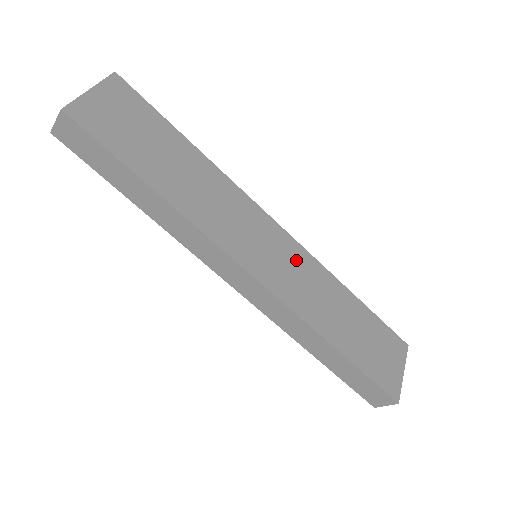
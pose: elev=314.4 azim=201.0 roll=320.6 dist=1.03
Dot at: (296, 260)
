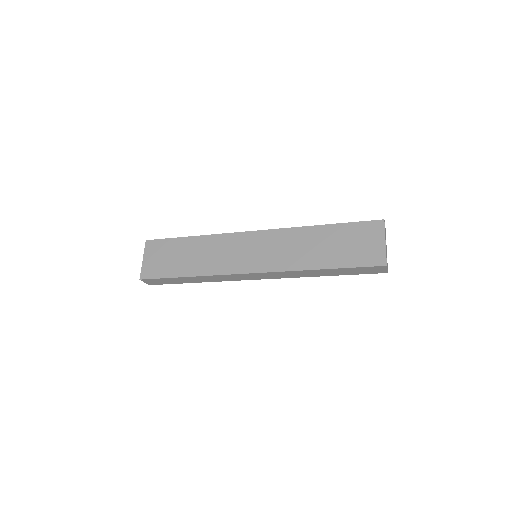
Dot at: (273, 241)
